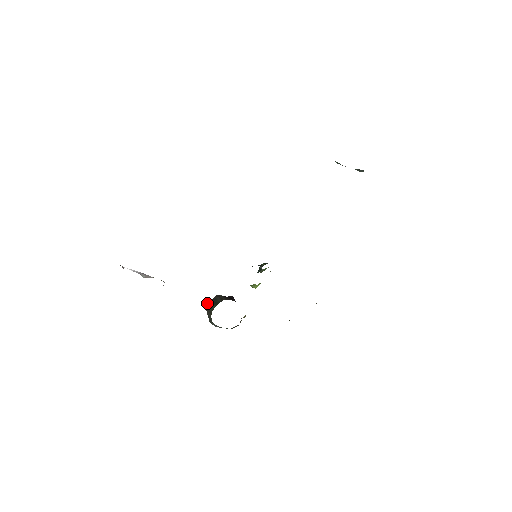
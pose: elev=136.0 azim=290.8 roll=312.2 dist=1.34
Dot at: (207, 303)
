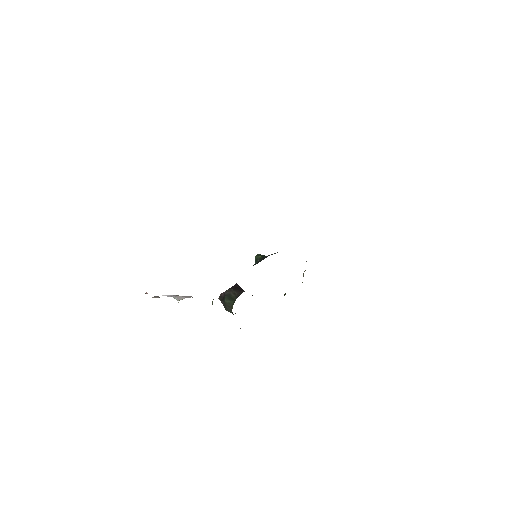
Dot at: (220, 296)
